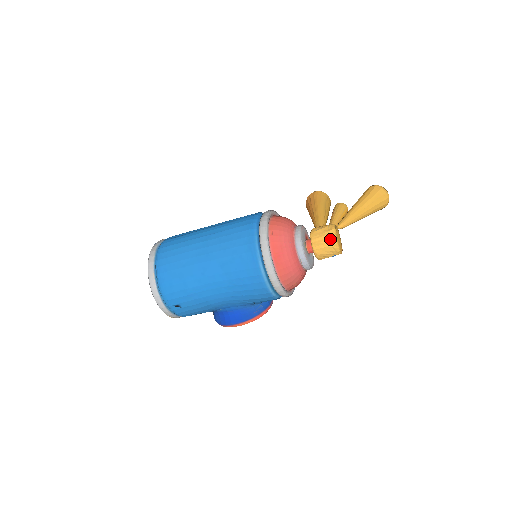
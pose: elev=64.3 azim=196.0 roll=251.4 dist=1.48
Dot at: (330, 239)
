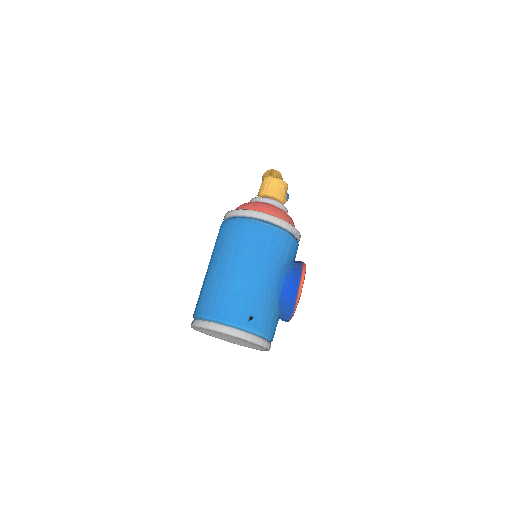
Dot at: (270, 180)
